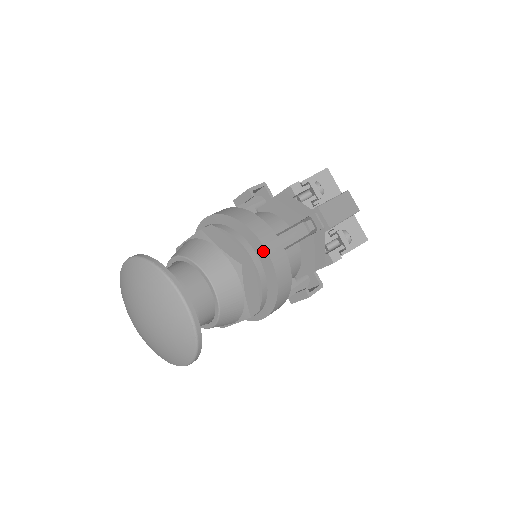
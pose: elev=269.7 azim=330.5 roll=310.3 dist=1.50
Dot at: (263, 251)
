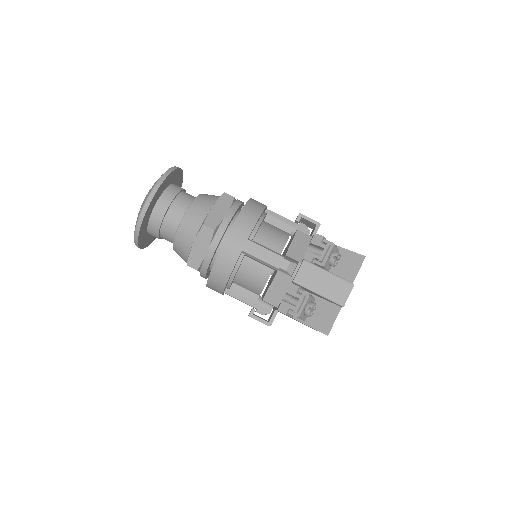
Dot at: (228, 235)
